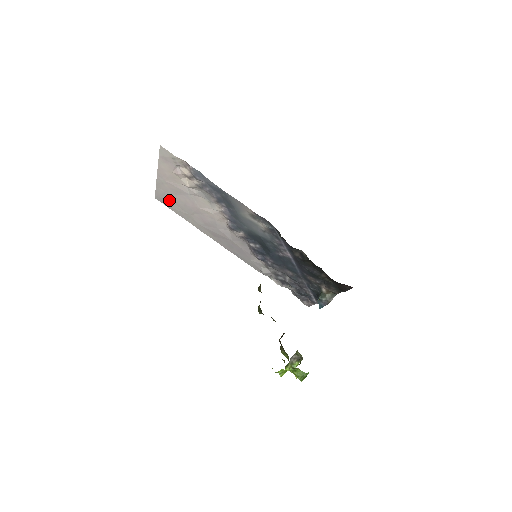
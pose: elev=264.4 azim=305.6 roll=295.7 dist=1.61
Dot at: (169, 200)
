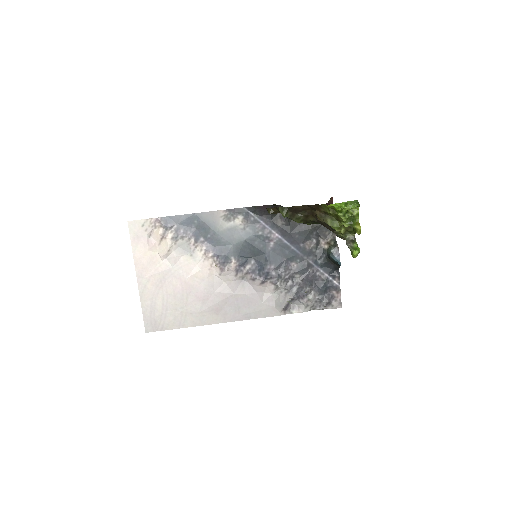
Dot at: (159, 313)
